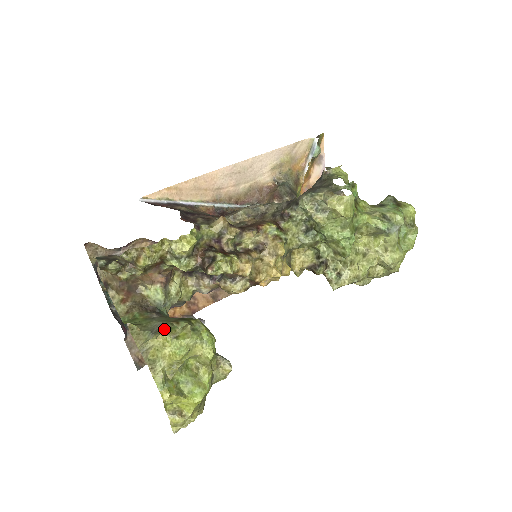
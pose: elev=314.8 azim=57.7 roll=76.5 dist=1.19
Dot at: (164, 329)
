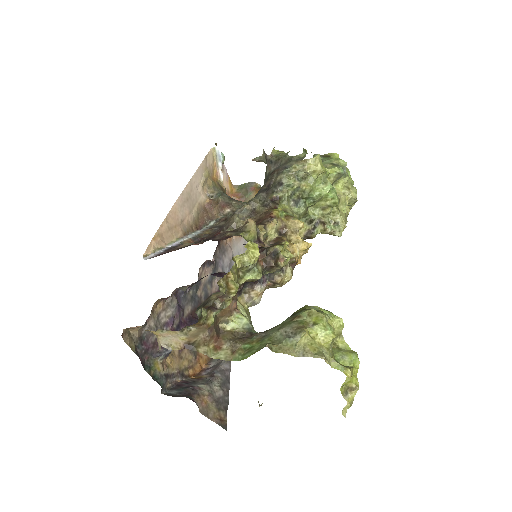
Dot at: (298, 327)
